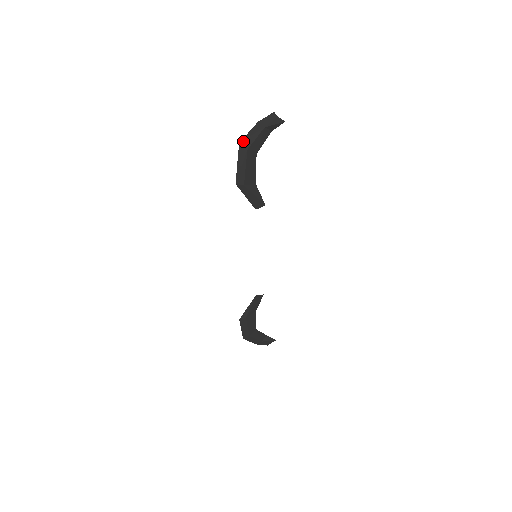
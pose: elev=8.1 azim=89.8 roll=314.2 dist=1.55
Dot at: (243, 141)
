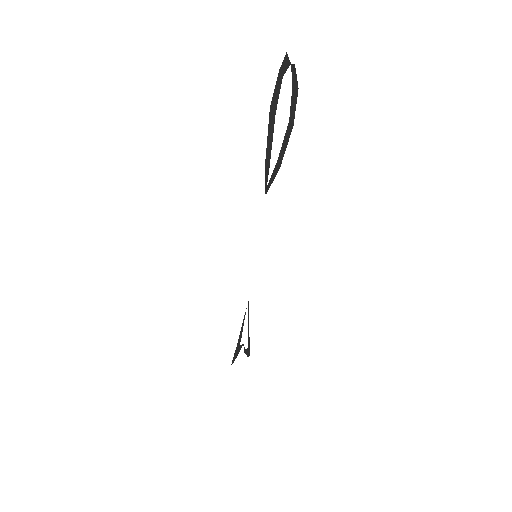
Dot at: (272, 102)
